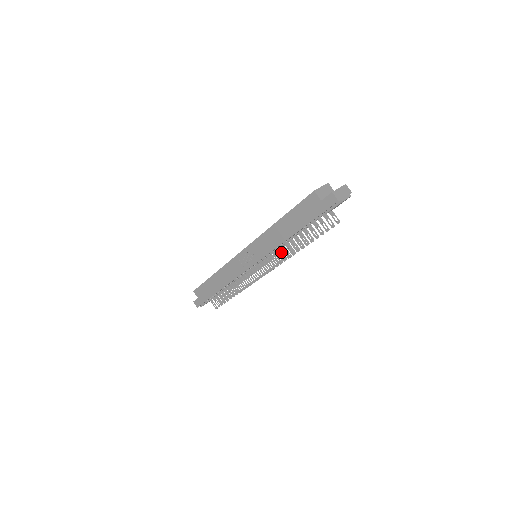
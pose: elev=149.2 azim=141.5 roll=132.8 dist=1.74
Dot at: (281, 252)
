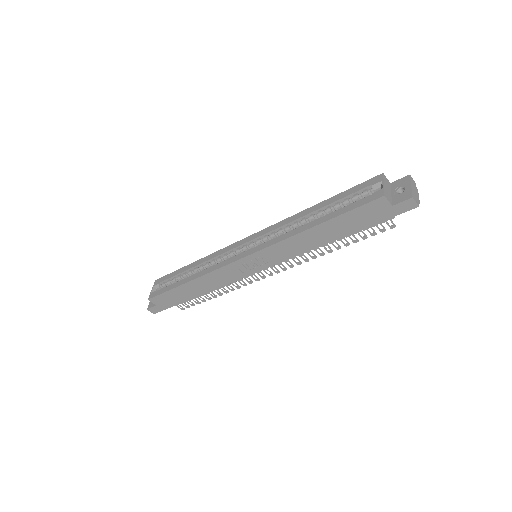
Dot at: occluded
